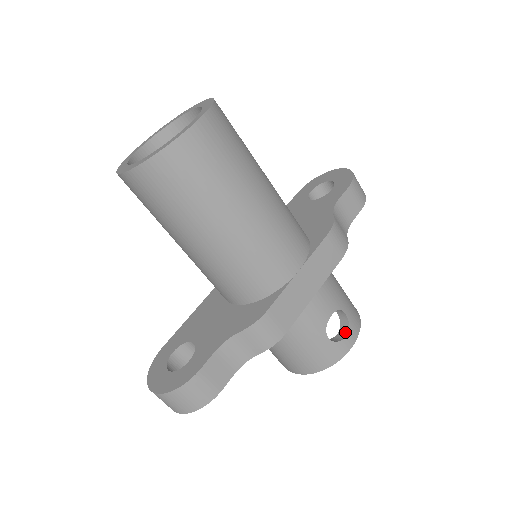
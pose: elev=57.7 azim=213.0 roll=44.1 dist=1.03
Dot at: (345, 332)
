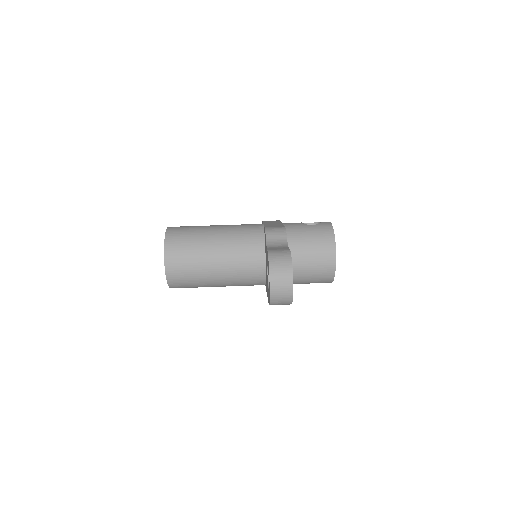
Dot at: occluded
